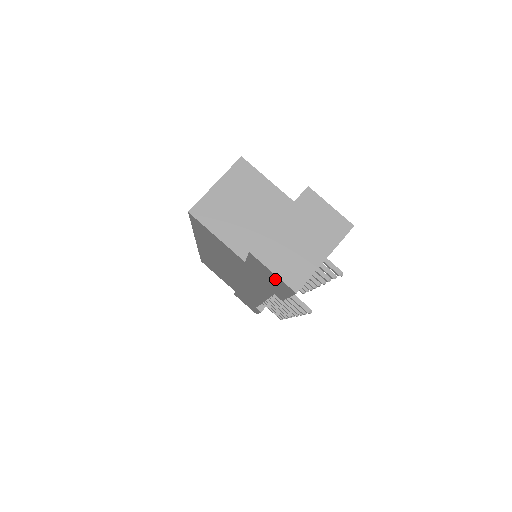
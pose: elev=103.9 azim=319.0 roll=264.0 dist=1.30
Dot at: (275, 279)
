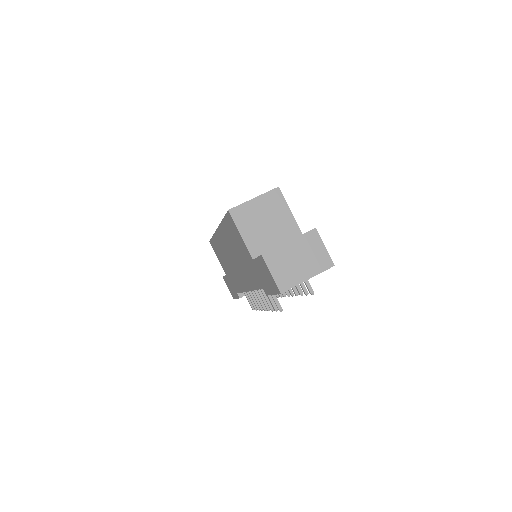
Dot at: (270, 279)
